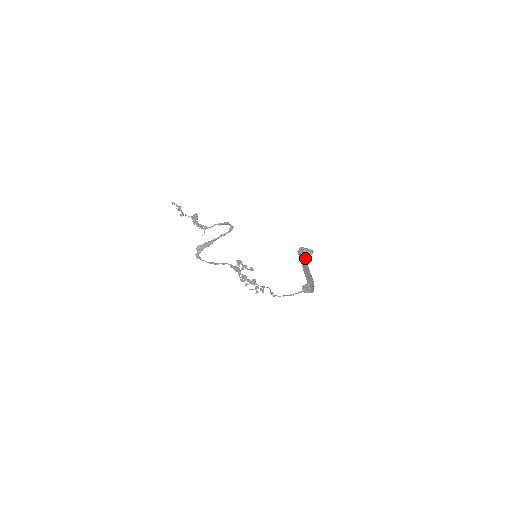
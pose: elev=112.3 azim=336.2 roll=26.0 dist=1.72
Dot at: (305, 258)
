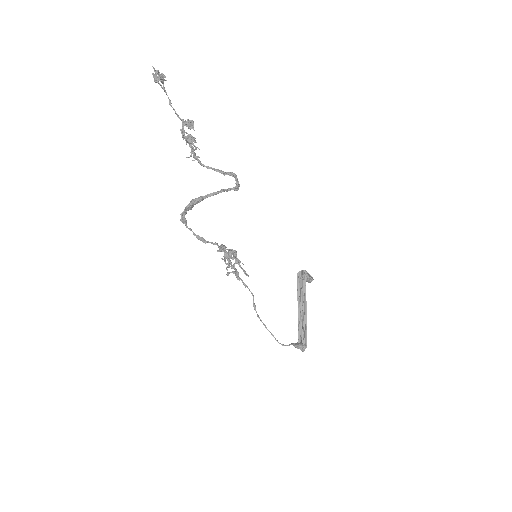
Dot at: (305, 292)
